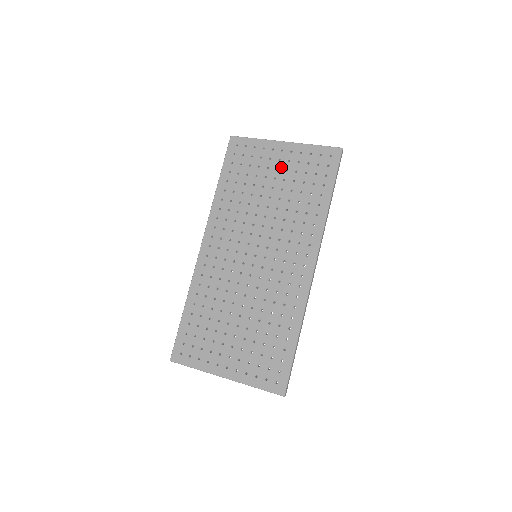
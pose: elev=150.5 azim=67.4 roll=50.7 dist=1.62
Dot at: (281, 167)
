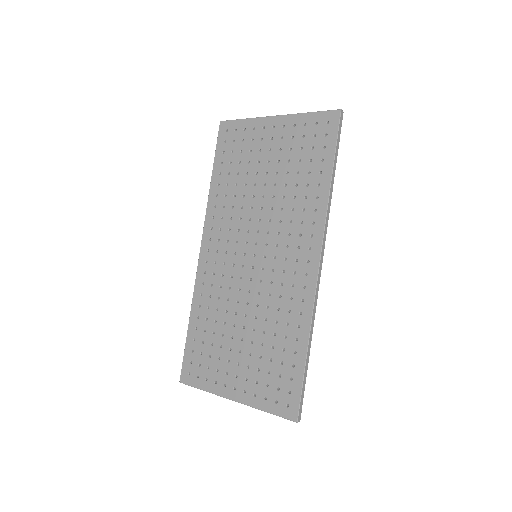
Dot at: (274, 147)
